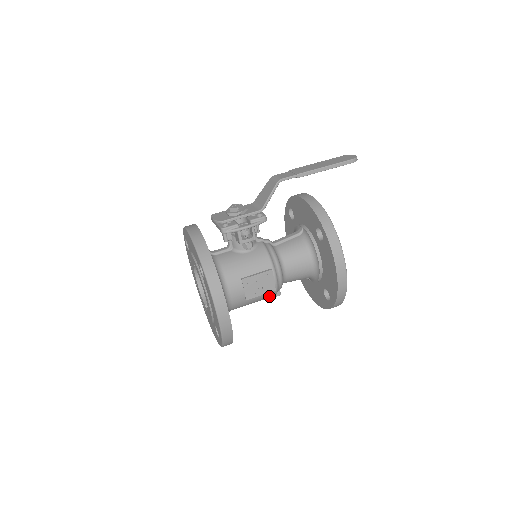
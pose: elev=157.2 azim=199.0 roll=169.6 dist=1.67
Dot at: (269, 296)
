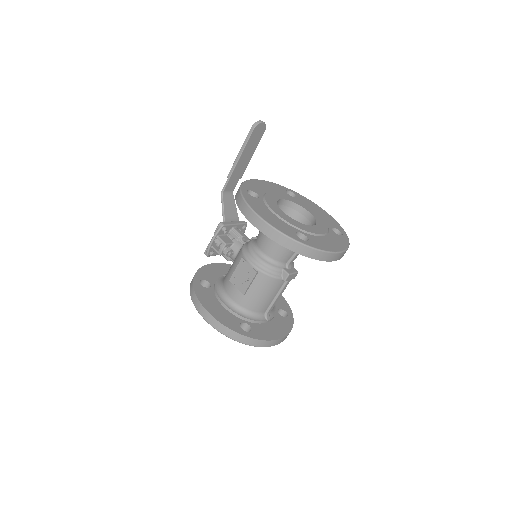
Dot at: (266, 281)
